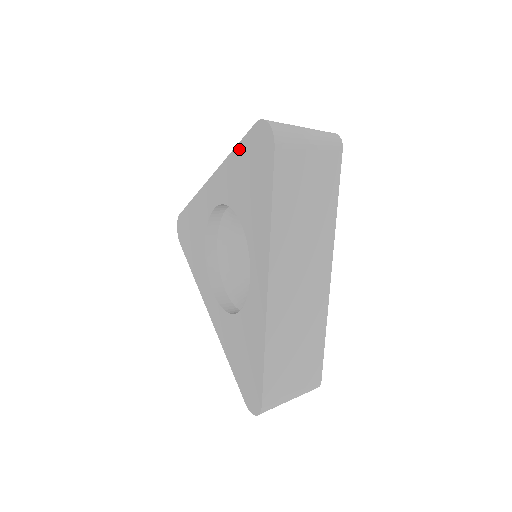
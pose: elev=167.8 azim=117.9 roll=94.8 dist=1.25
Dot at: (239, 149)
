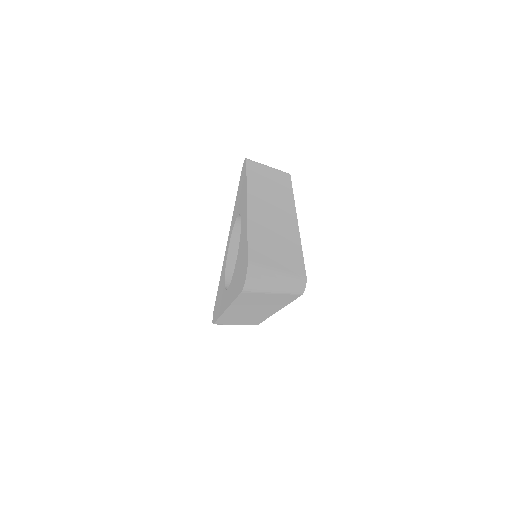
Dot at: (237, 195)
